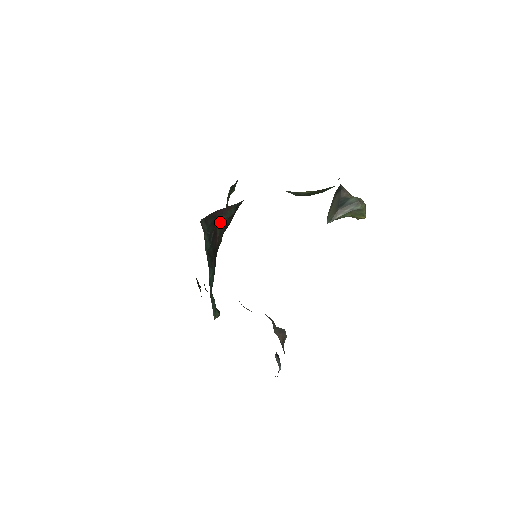
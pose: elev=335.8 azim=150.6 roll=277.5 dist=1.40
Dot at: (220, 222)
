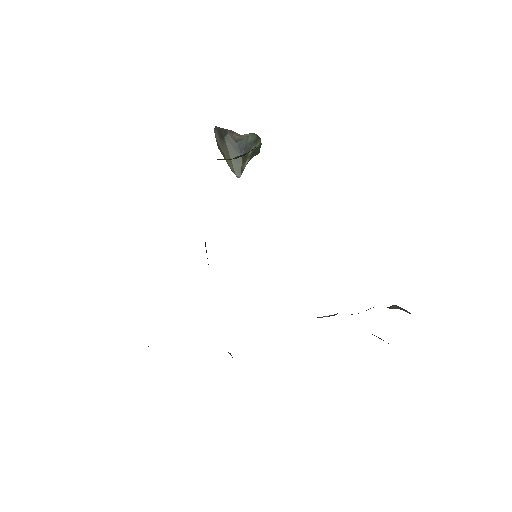
Dot at: (205, 242)
